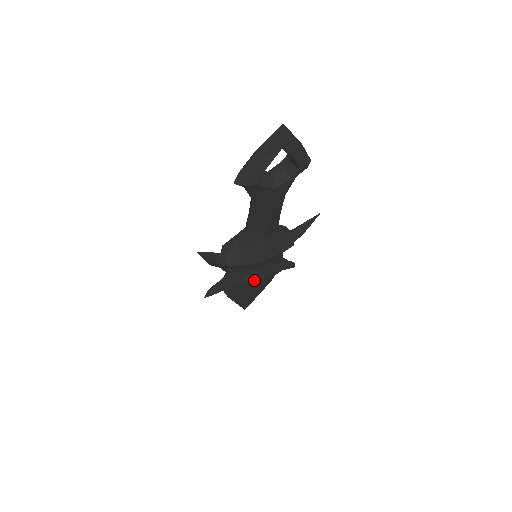
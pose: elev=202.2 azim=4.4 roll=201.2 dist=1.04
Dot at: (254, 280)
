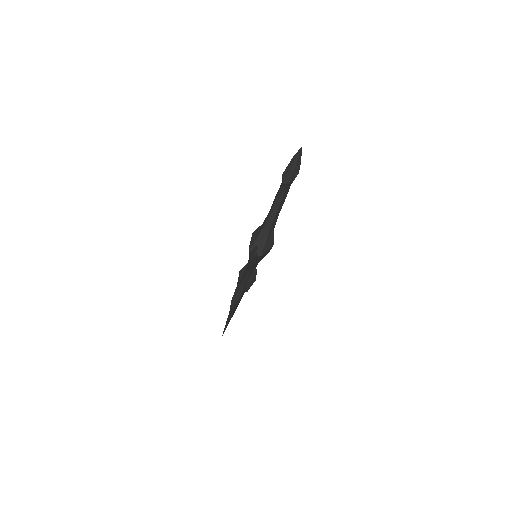
Dot at: (255, 277)
